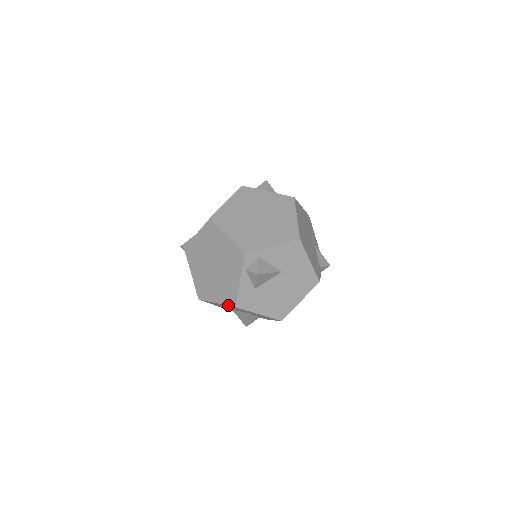
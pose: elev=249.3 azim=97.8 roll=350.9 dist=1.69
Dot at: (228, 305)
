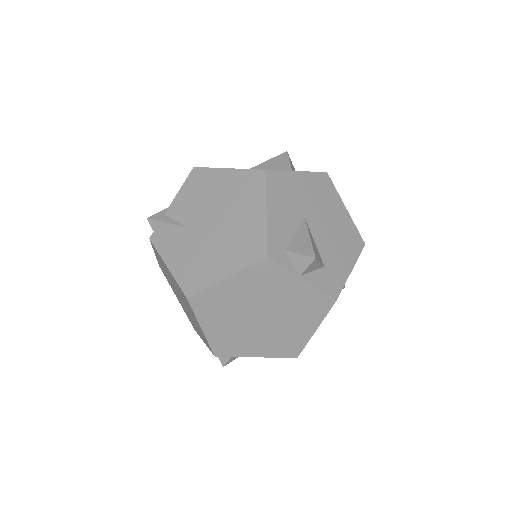
Dot at: (188, 318)
